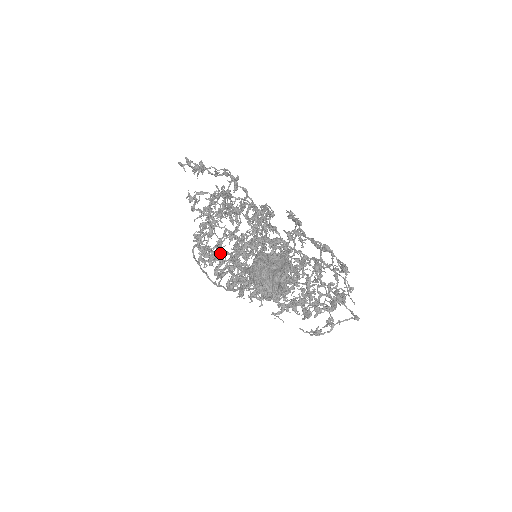
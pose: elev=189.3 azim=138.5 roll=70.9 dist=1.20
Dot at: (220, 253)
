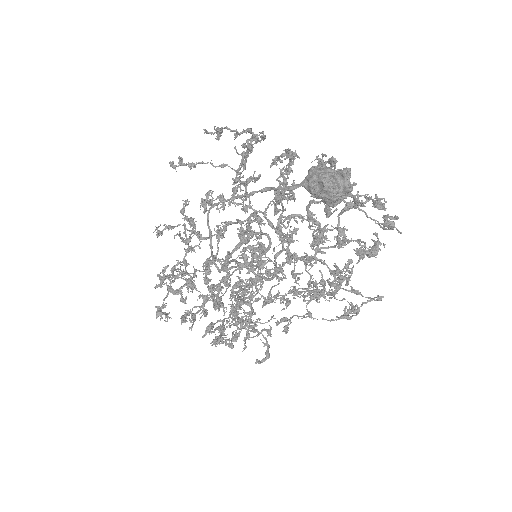
Dot at: (255, 192)
